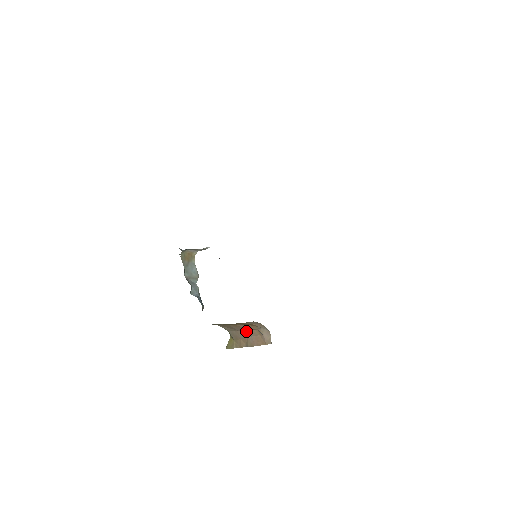
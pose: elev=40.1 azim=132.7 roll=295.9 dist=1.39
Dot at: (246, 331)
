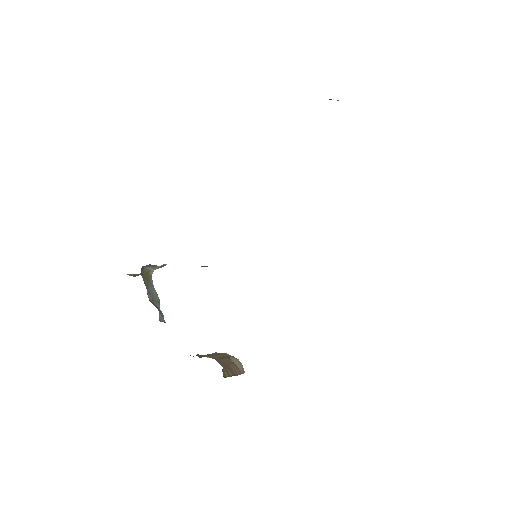
Dot at: (223, 360)
